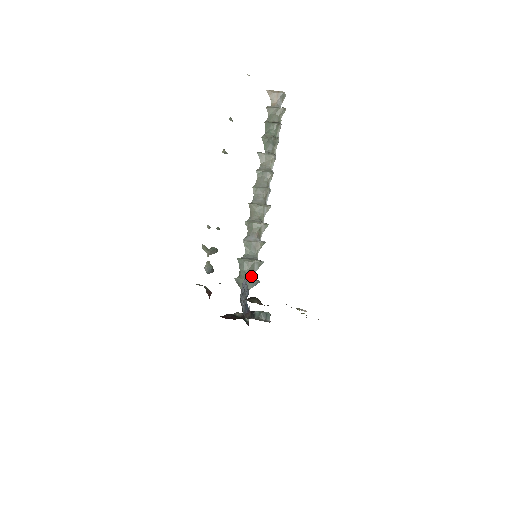
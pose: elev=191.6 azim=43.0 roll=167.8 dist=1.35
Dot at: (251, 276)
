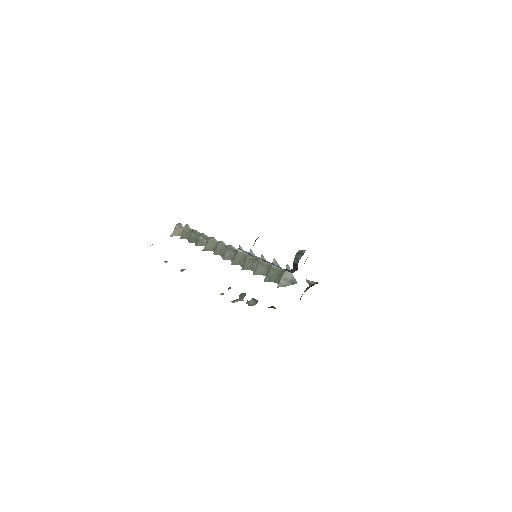
Dot at: (282, 273)
